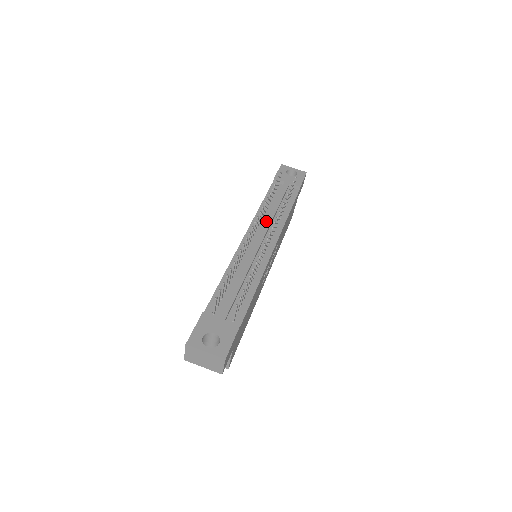
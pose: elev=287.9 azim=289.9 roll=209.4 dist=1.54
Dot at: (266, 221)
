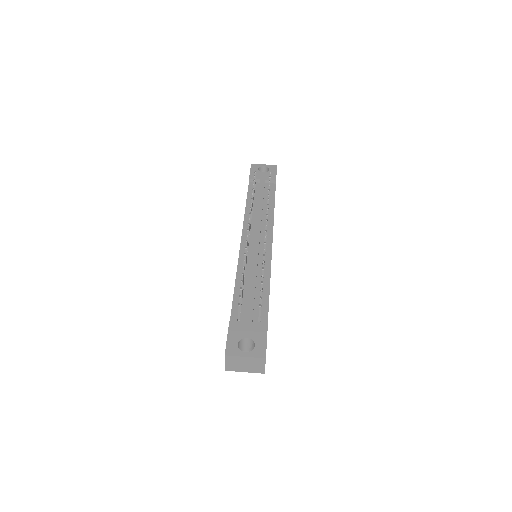
Dot at: (256, 221)
